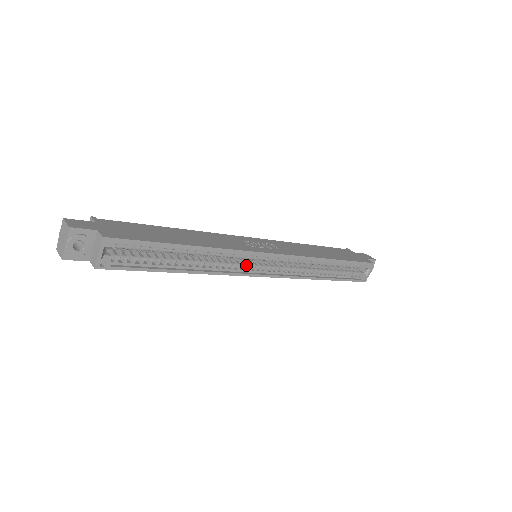
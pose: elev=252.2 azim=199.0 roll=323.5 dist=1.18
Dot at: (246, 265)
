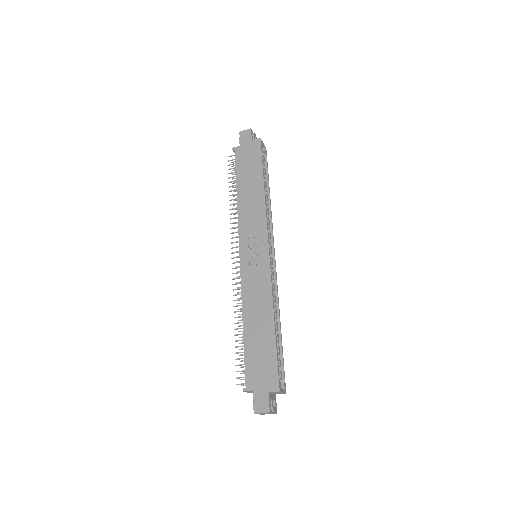
Dot at: (271, 272)
